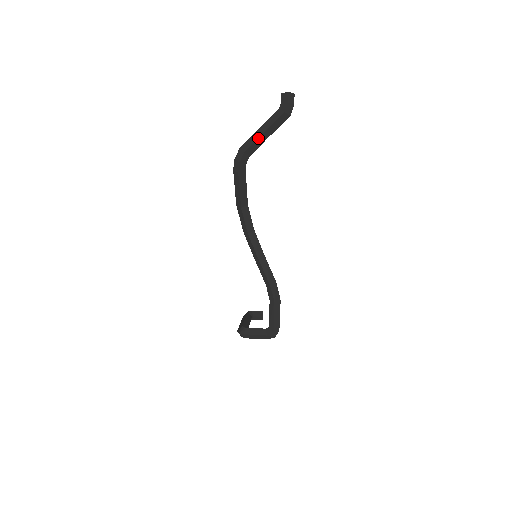
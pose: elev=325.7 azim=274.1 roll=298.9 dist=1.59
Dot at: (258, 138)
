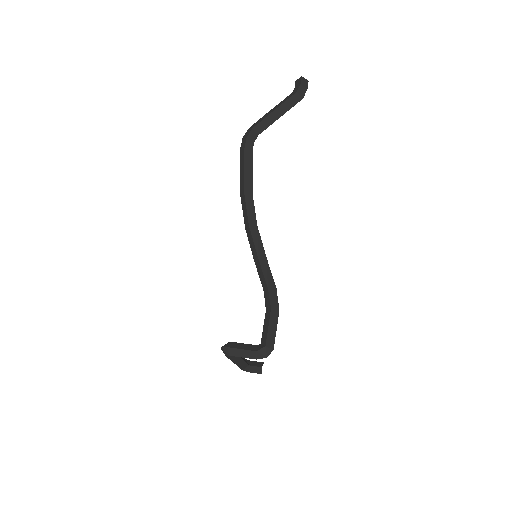
Dot at: (268, 115)
